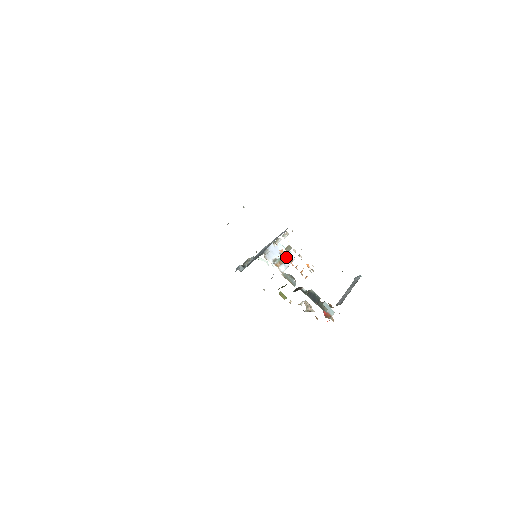
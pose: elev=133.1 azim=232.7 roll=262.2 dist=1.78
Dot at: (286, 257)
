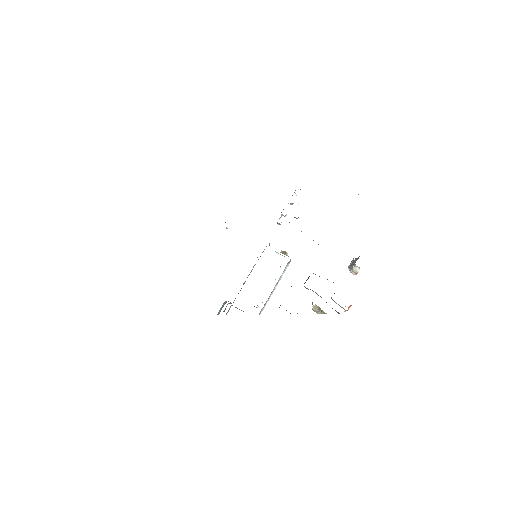
Dot at: occluded
